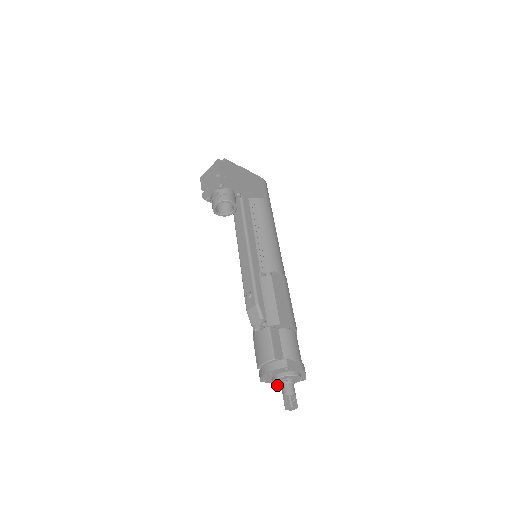
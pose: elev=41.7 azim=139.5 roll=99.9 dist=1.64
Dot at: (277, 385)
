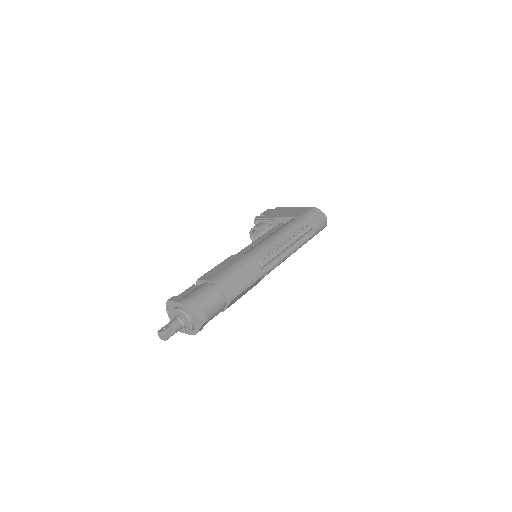
Dot at: (185, 331)
